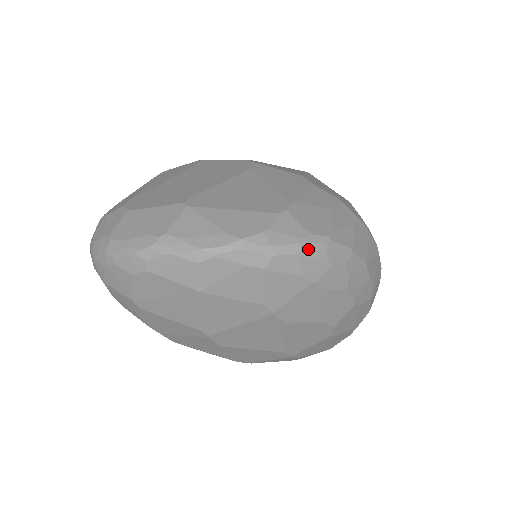
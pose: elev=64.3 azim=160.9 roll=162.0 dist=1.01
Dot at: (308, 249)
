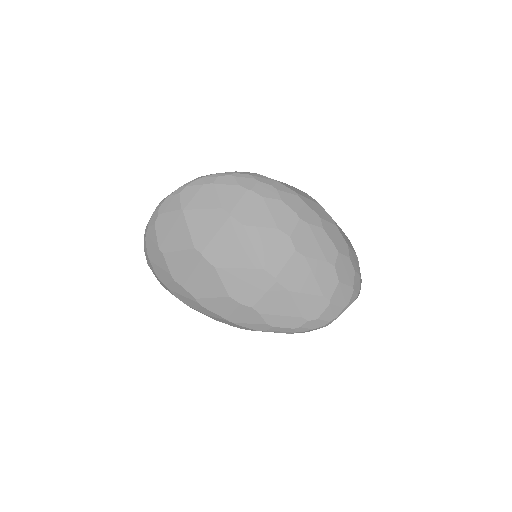
Dot at: (239, 173)
